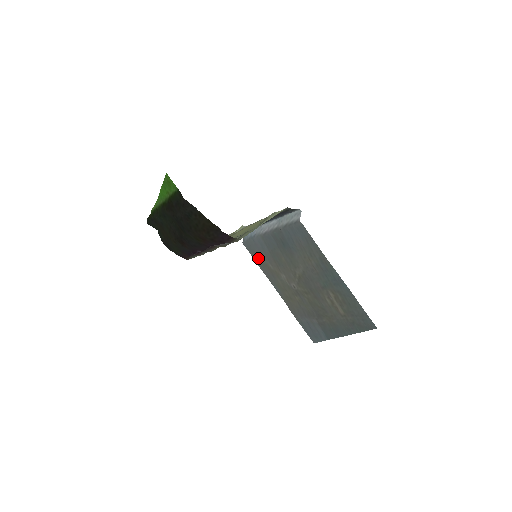
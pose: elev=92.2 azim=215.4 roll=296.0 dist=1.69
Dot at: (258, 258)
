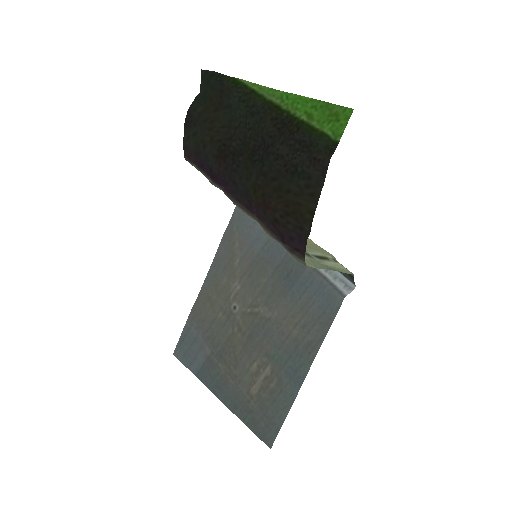
Dot at: (234, 236)
